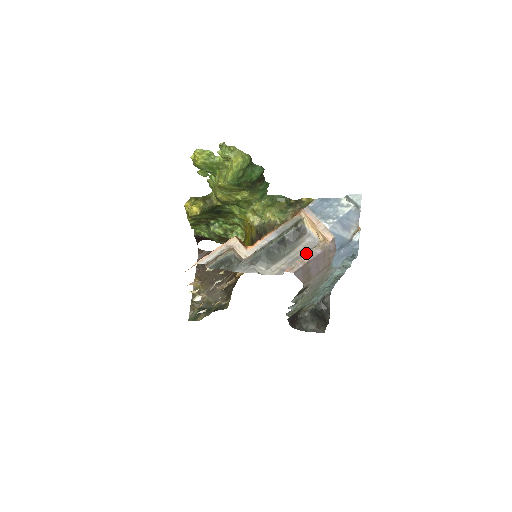
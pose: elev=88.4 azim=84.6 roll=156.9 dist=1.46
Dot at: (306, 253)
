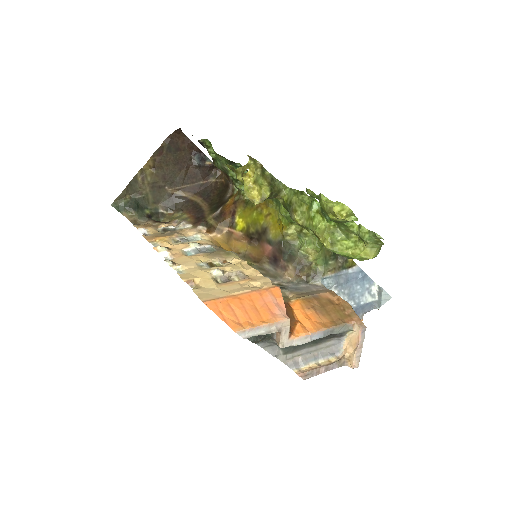
Dot at: (324, 357)
